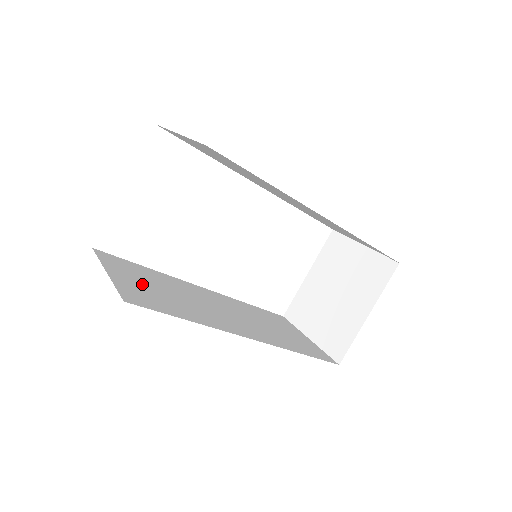
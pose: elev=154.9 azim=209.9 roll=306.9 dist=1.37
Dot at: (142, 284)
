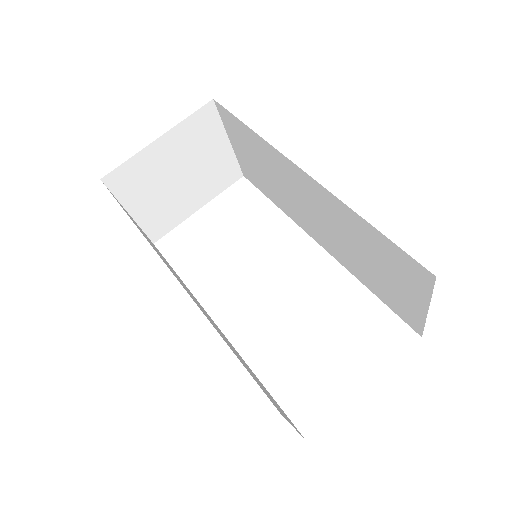
Dot at: occluded
